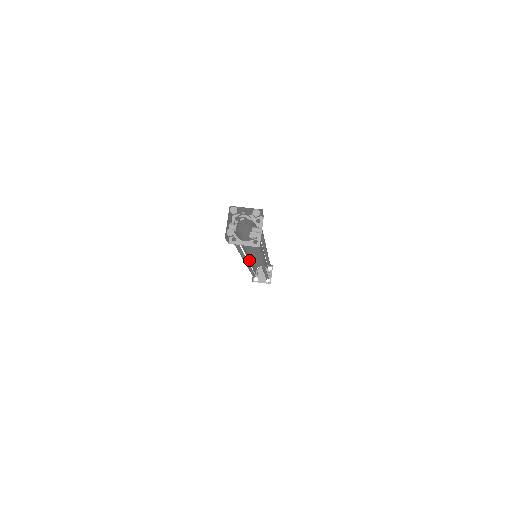
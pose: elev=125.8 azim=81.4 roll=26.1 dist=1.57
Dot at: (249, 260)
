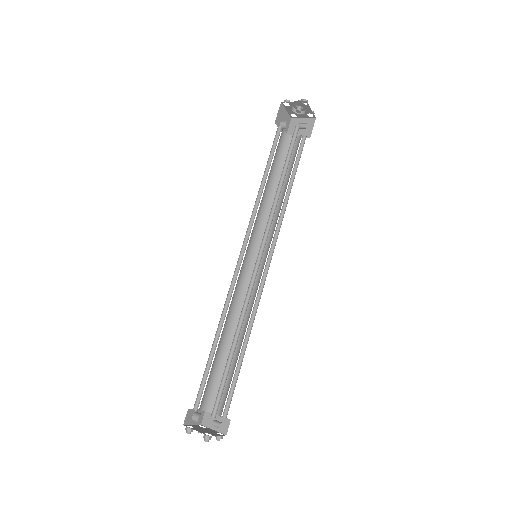
Dot at: (237, 283)
